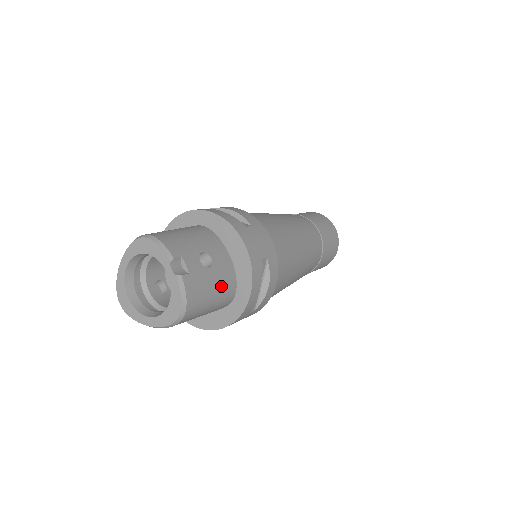
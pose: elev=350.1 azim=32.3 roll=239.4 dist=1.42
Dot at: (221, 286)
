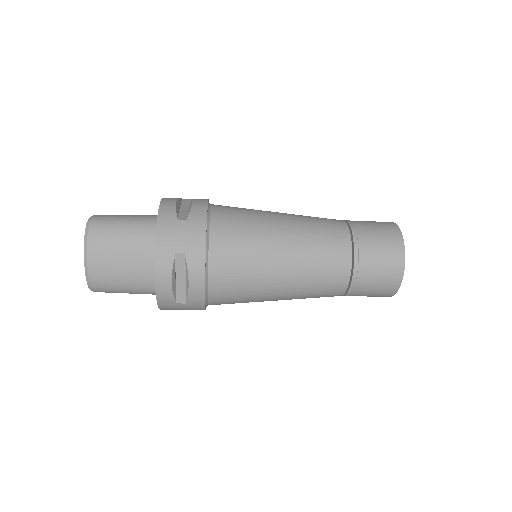
Dot at: (140, 215)
